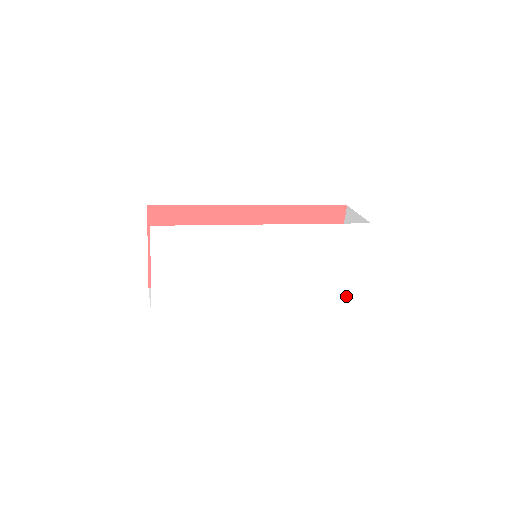
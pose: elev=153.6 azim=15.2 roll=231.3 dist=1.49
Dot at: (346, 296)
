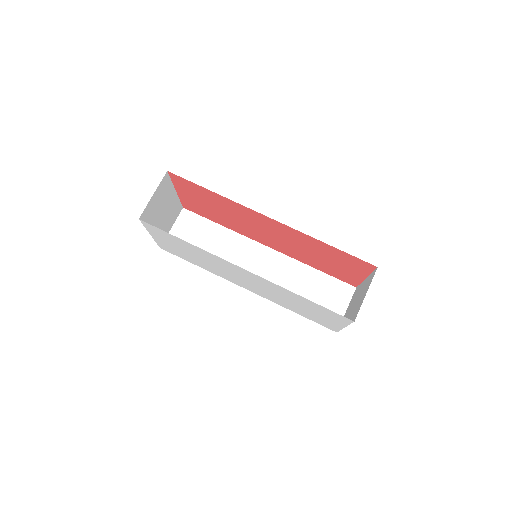
Dot at: (328, 327)
